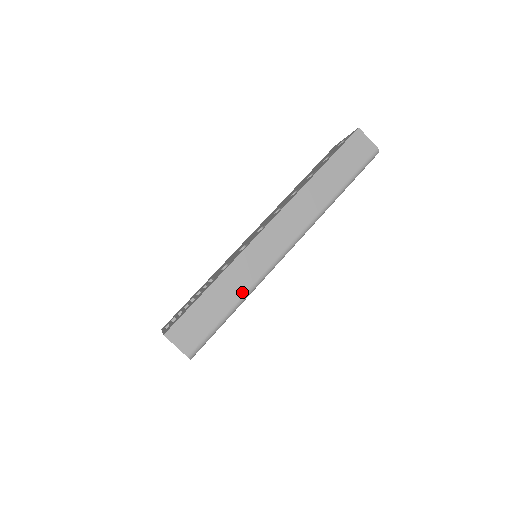
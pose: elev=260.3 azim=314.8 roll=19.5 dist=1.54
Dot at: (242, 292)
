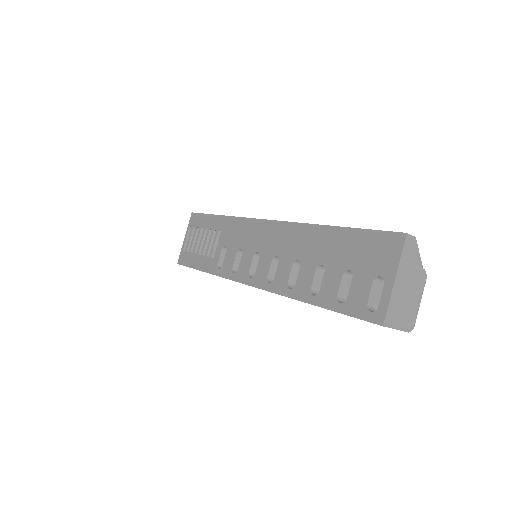
Dot at: occluded
